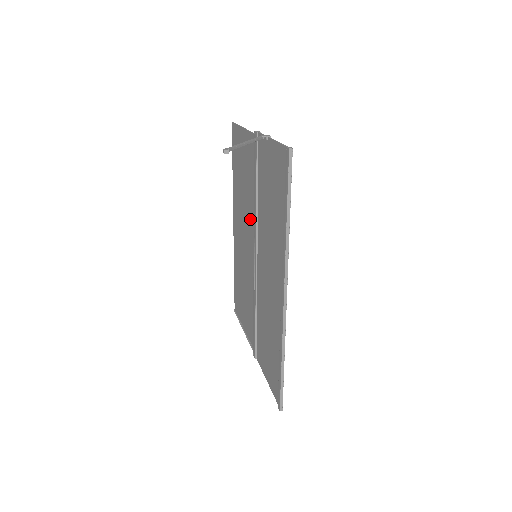
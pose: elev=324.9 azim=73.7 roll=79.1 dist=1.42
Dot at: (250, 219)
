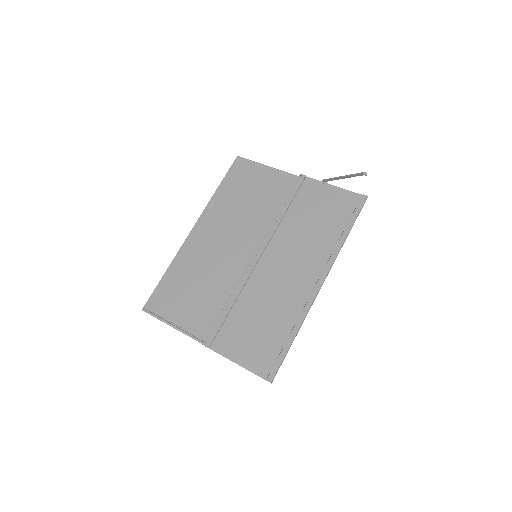
Dot at: (255, 228)
